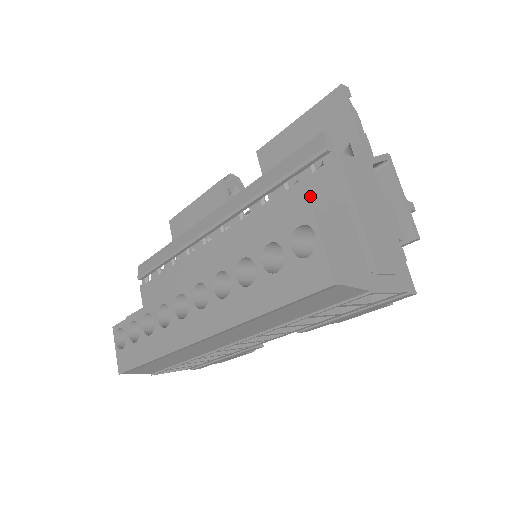
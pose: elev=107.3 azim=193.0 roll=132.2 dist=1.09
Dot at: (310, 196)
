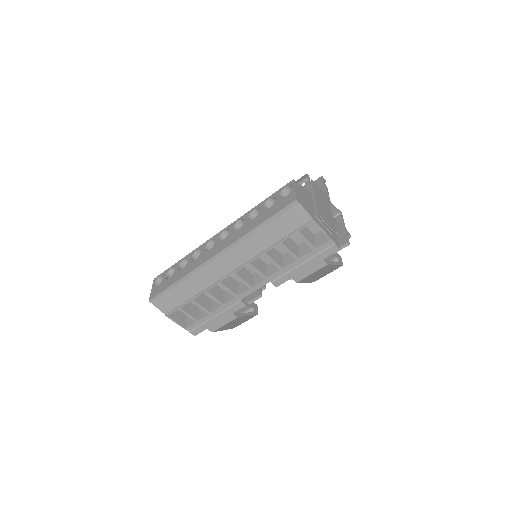
Dot at: occluded
